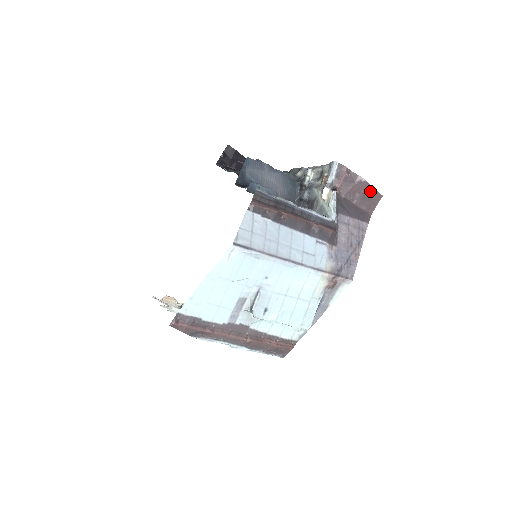
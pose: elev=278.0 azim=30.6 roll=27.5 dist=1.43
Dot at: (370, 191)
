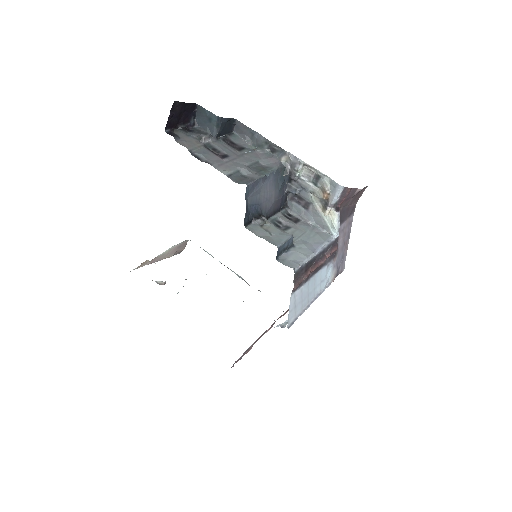
Dot at: (361, 190)
